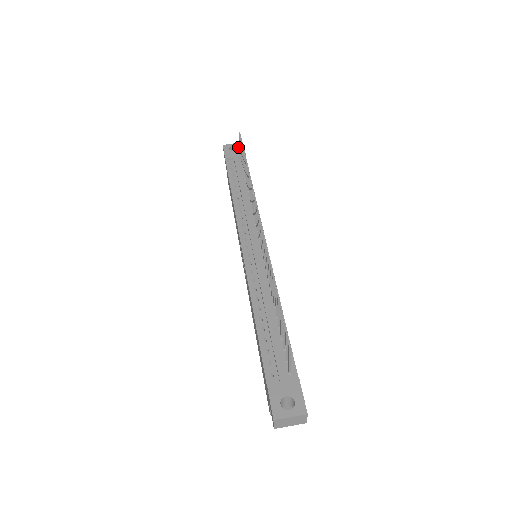
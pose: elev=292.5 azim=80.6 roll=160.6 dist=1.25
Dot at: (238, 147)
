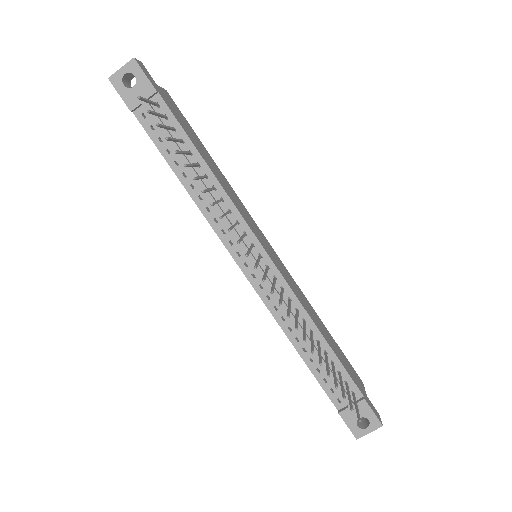
Dot at: (134, 75)
